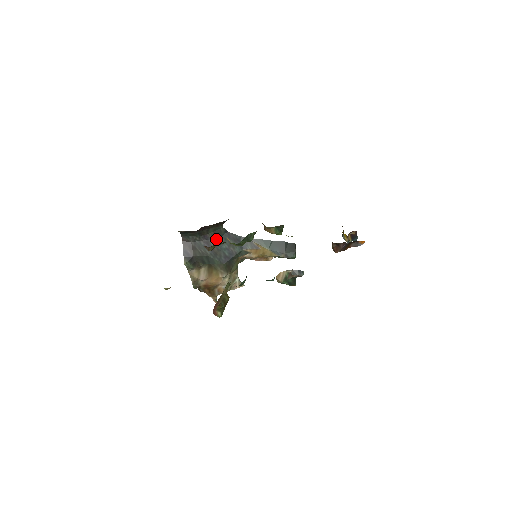
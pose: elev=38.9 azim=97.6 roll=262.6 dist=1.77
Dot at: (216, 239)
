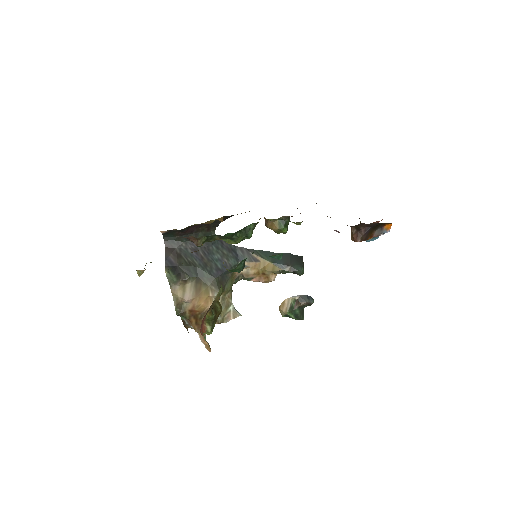
Dot at: (206, 247)
